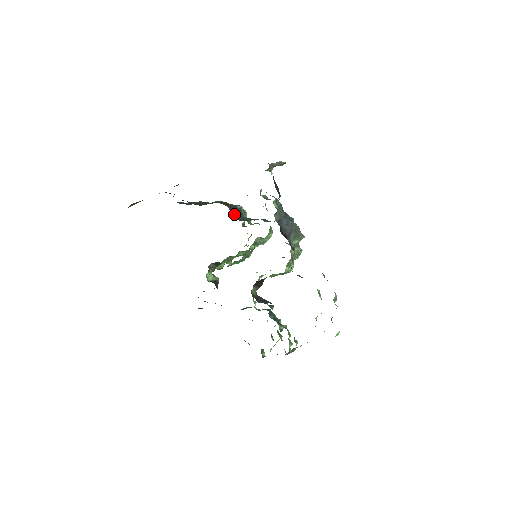
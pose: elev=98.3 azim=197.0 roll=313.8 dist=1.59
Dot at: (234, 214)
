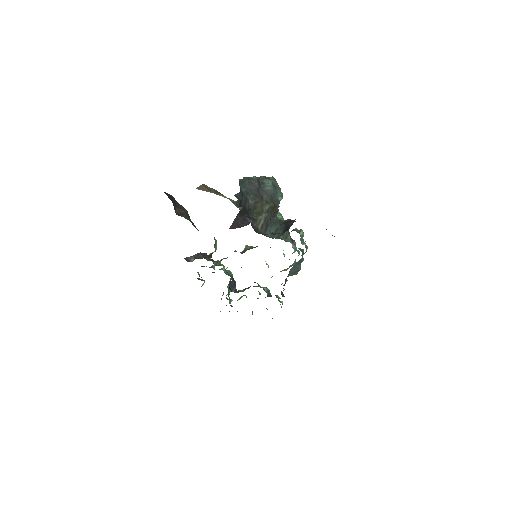
Dot at: occluded
